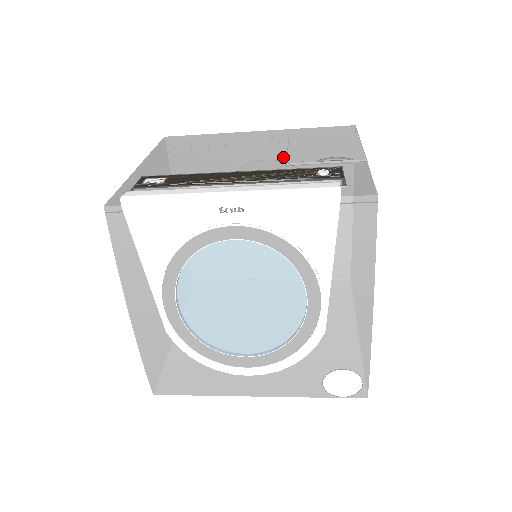
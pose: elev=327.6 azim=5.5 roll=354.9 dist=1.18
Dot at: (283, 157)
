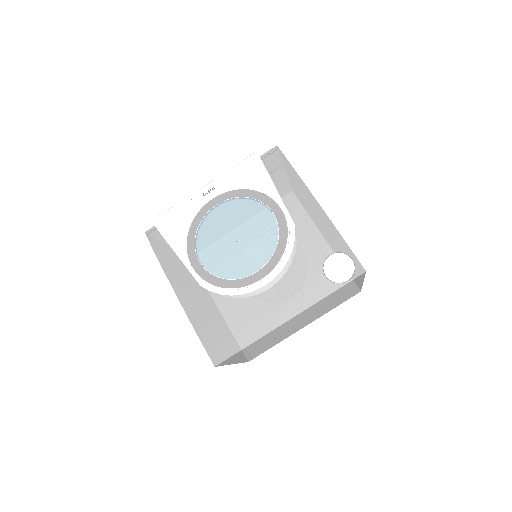
Dot at: occluded
